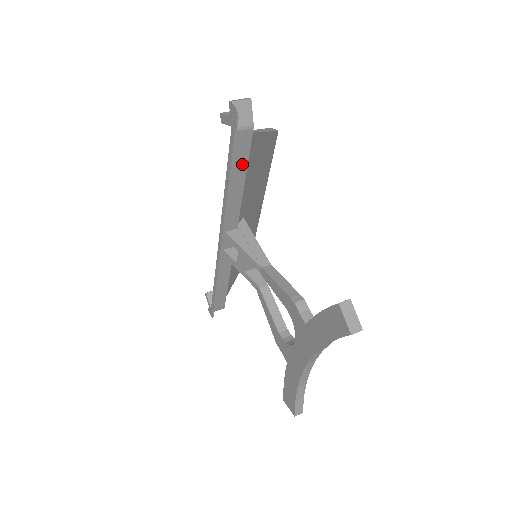
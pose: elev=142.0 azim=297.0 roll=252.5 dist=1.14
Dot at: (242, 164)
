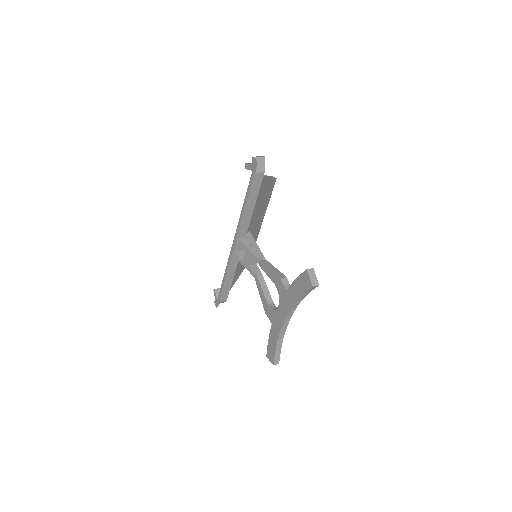
Dot at: (255, 194)
